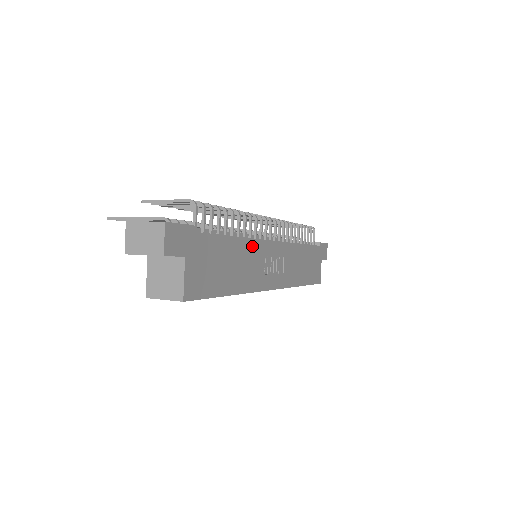
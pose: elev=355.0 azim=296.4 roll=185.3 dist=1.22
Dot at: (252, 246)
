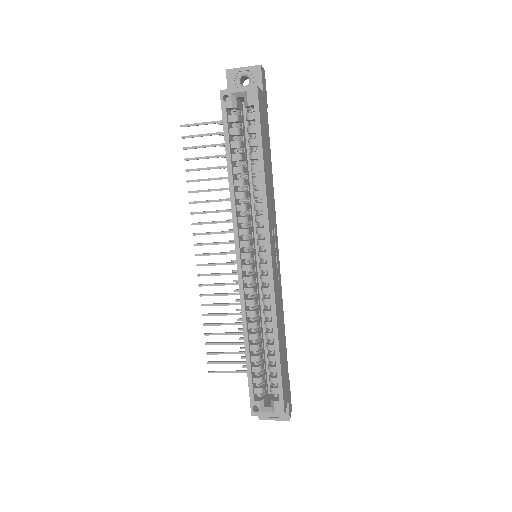
Dot at: (273, 203)
